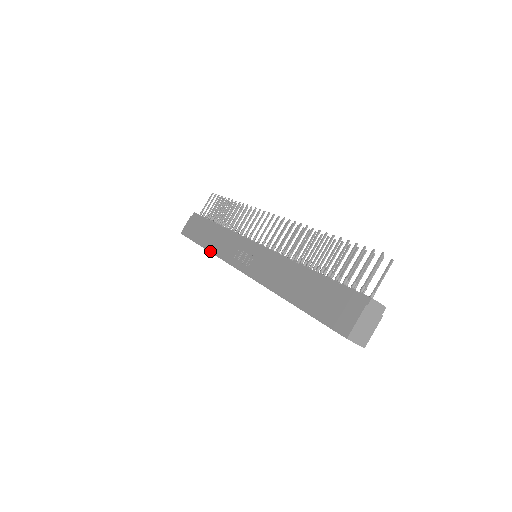
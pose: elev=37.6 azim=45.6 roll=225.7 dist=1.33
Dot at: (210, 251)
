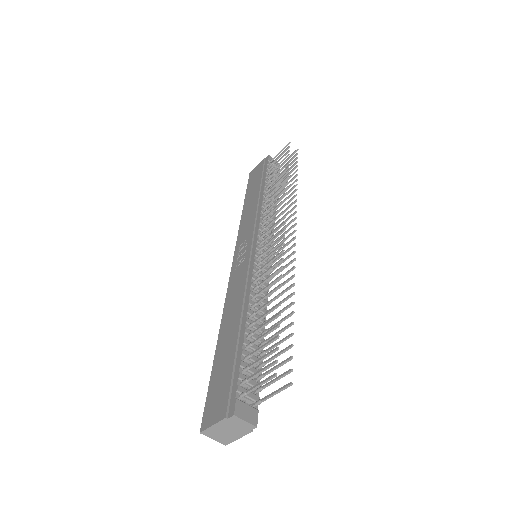
Dot at: (241, 218)
